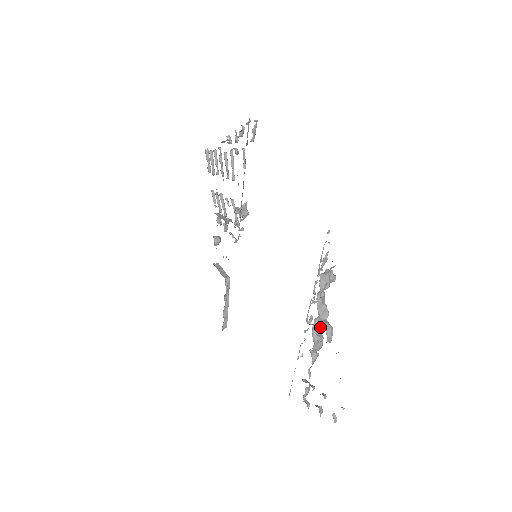
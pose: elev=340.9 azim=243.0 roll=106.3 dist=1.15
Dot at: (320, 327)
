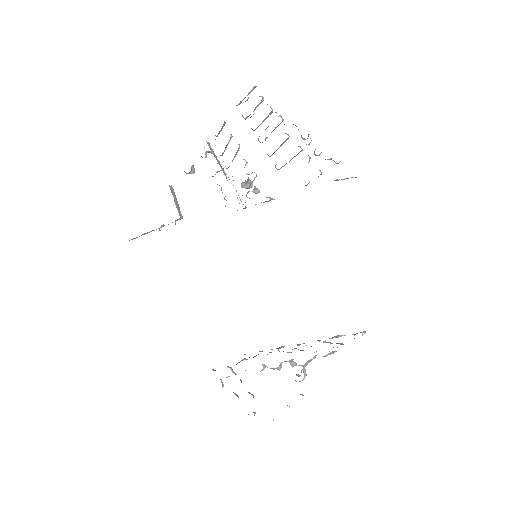
Dot at: (293, 365)
